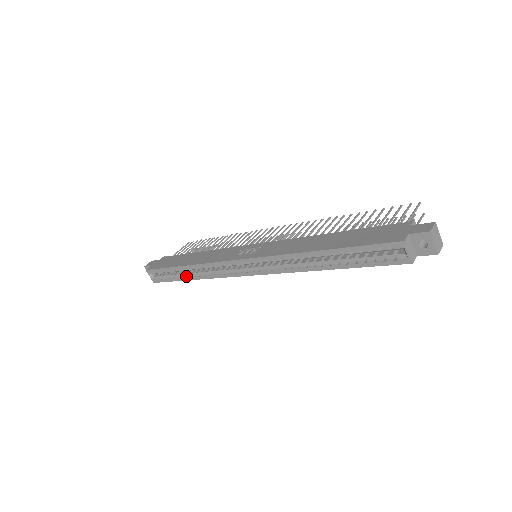
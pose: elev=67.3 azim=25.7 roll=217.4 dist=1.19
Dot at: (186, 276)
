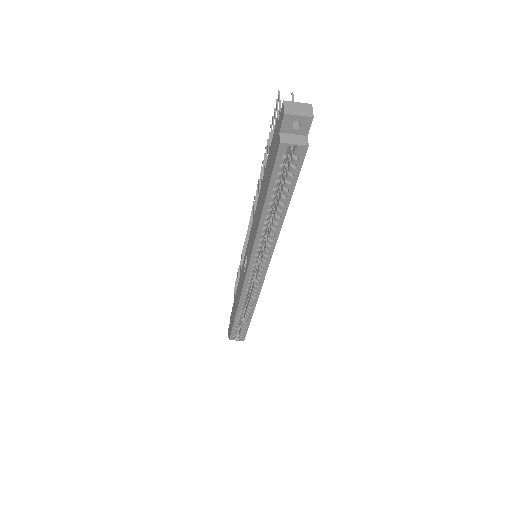
Dot at: (247, 317)
